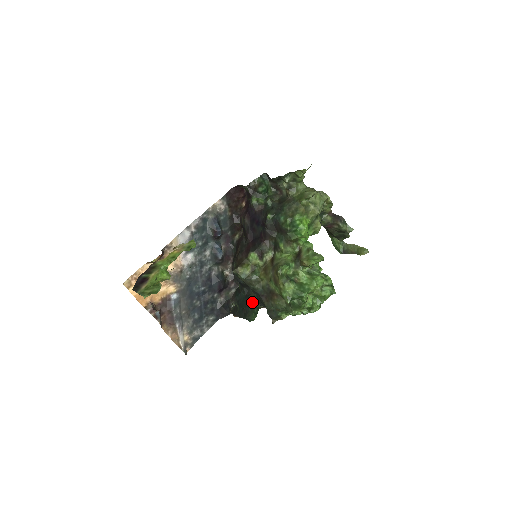
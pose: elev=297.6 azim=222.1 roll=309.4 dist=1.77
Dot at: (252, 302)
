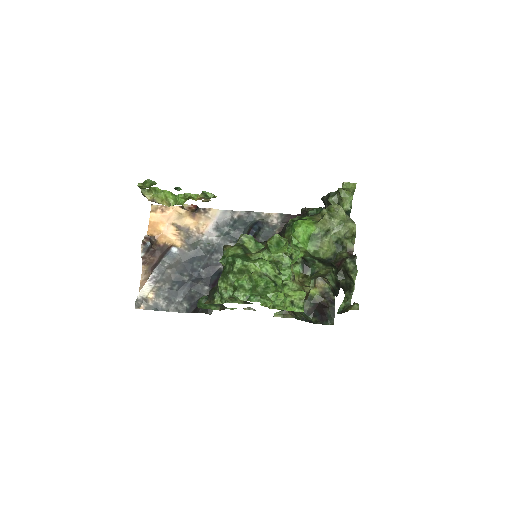
Dot at: occluded
